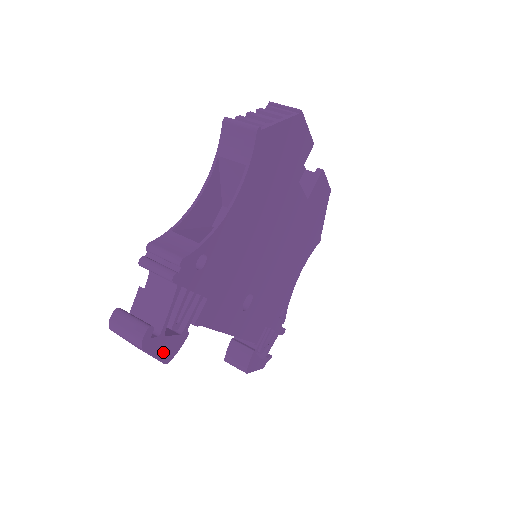
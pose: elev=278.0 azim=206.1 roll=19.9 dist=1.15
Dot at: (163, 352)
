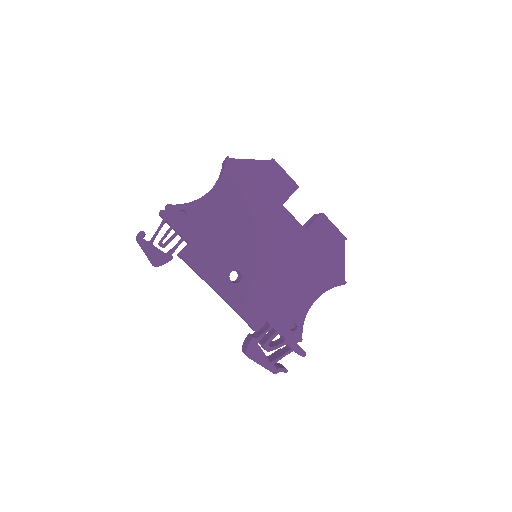
Dot at: (152, 256)
